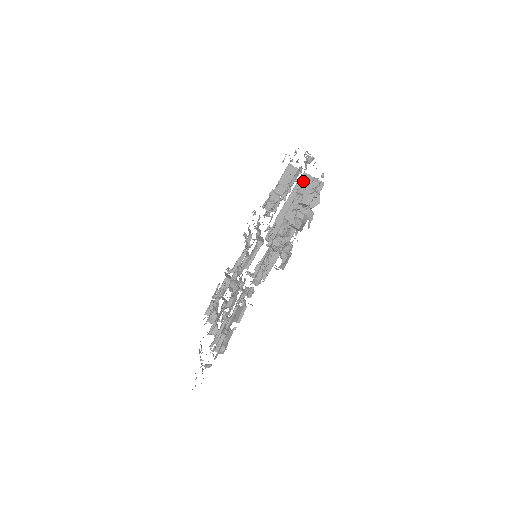
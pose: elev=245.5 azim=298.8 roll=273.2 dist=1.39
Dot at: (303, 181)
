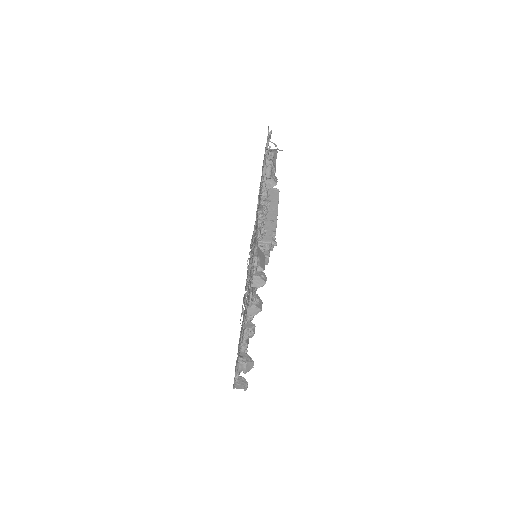
Dot at: occluded
